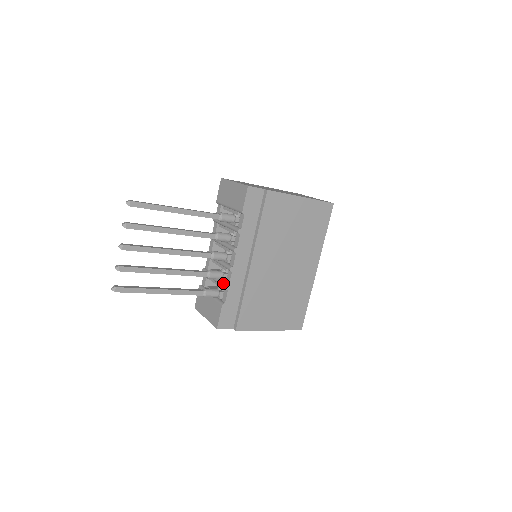
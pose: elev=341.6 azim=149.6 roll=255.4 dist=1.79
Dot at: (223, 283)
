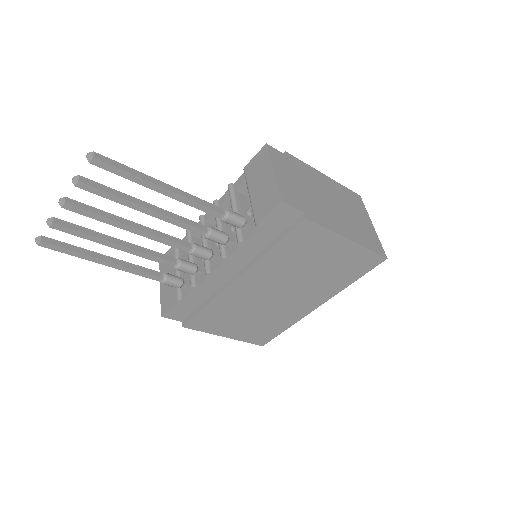
Dot at: (192, 278)
